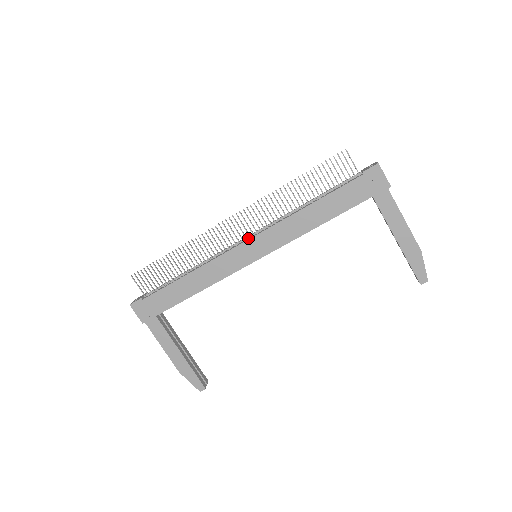
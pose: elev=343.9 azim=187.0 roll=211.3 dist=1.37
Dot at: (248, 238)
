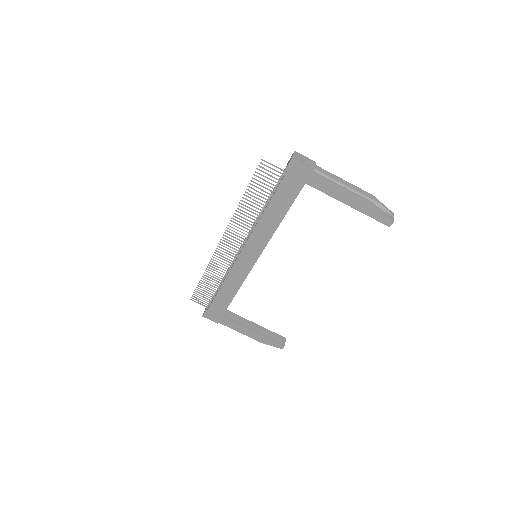
Dot at: occluded
